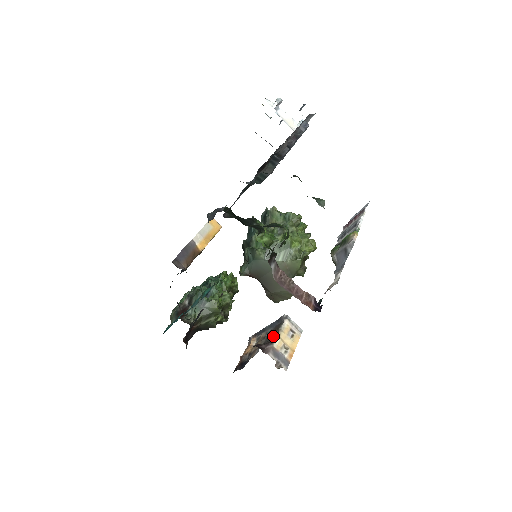
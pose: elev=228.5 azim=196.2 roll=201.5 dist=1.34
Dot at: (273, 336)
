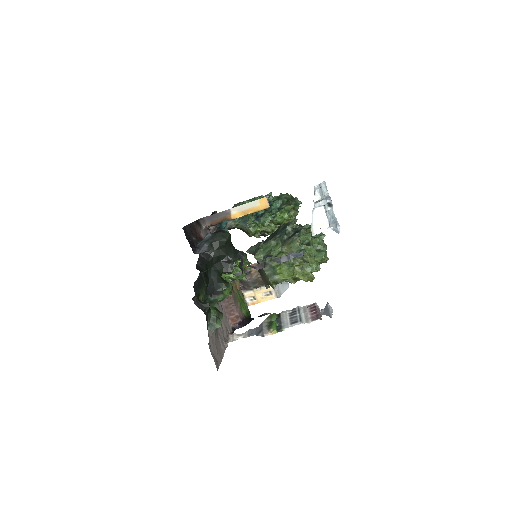
Dot at: (254, 286)
